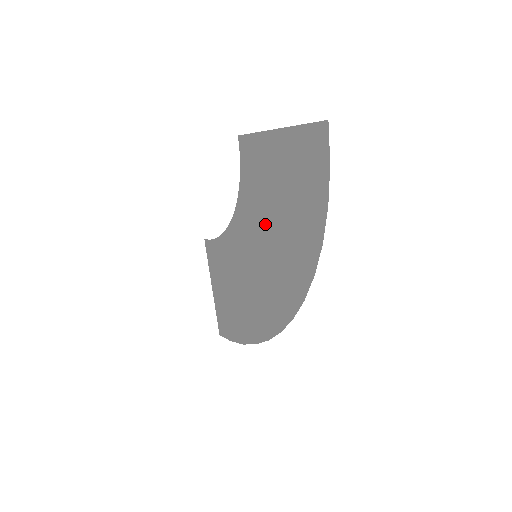
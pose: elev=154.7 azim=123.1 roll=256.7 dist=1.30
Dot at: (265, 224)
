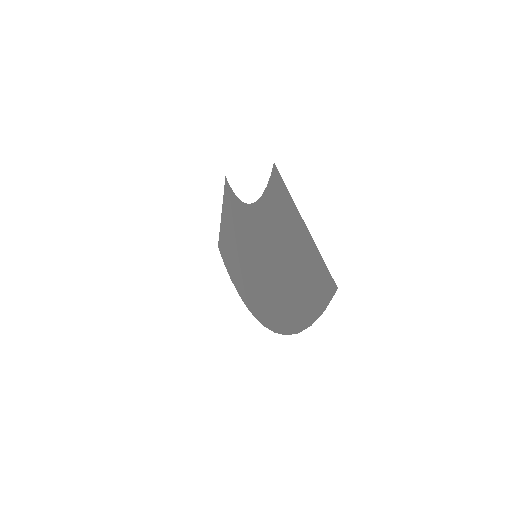
Dot at: (269, 253)
